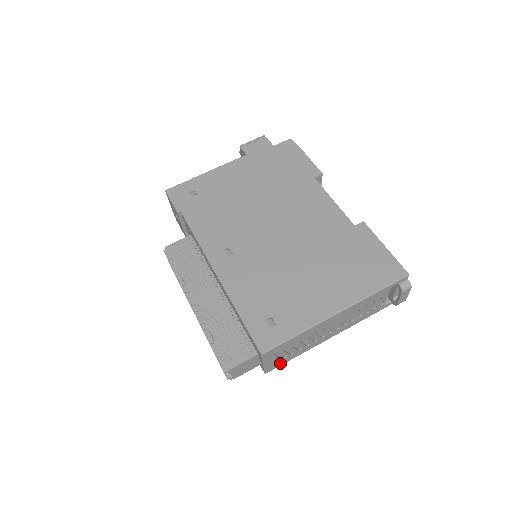
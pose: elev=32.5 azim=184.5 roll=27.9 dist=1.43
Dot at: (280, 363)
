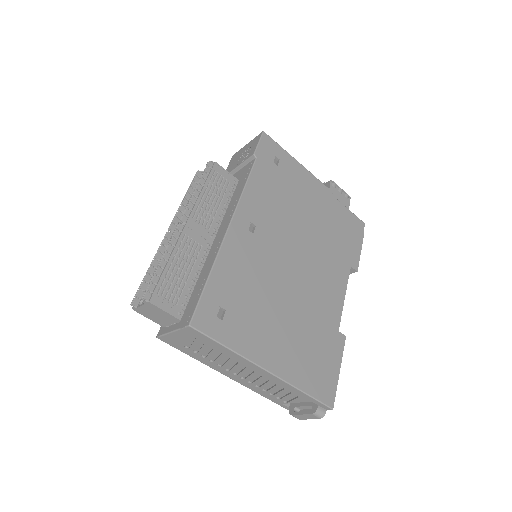
Dot at: (177, 345)
